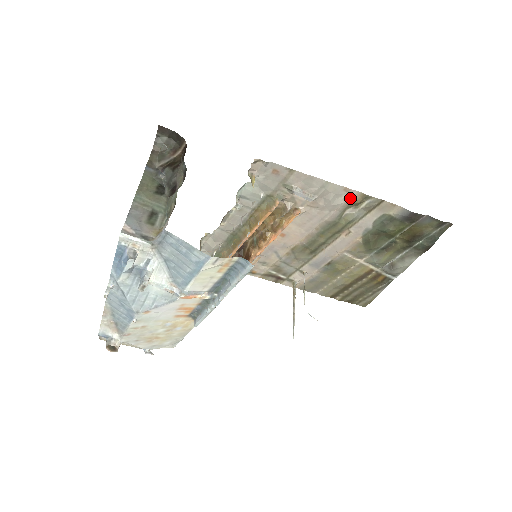
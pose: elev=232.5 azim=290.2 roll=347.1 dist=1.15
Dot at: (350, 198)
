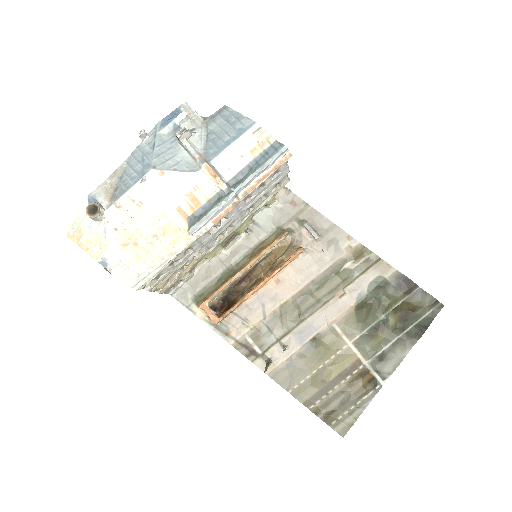
Dot at: (351, 249)
